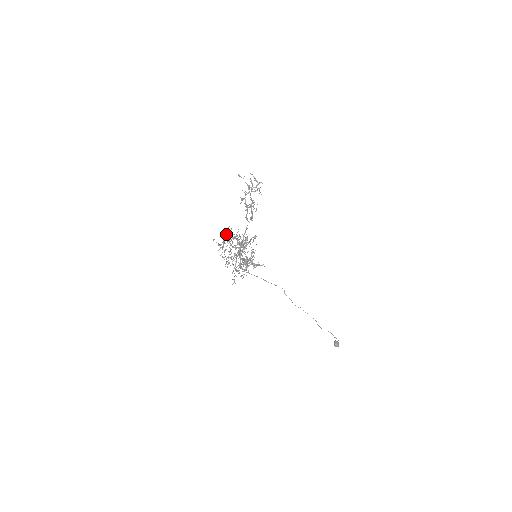
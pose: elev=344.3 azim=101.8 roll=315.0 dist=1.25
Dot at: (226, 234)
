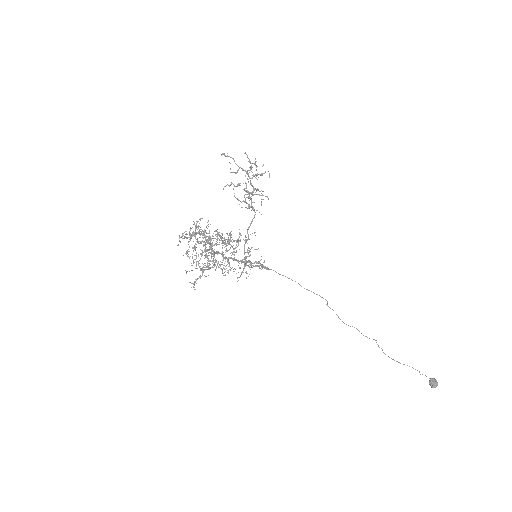
Dot at: occluded
